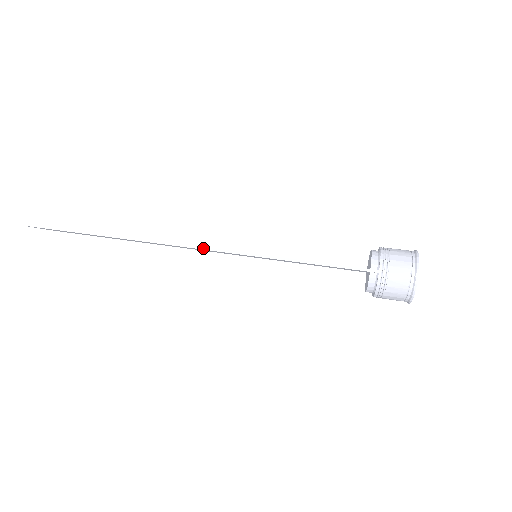
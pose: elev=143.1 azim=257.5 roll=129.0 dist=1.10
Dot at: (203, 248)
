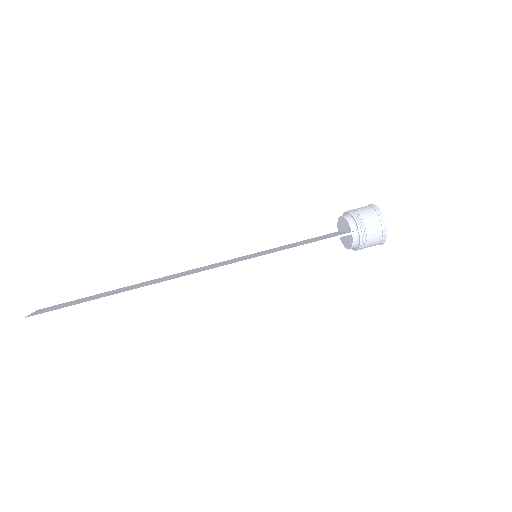
Dot at: (217, 268)
